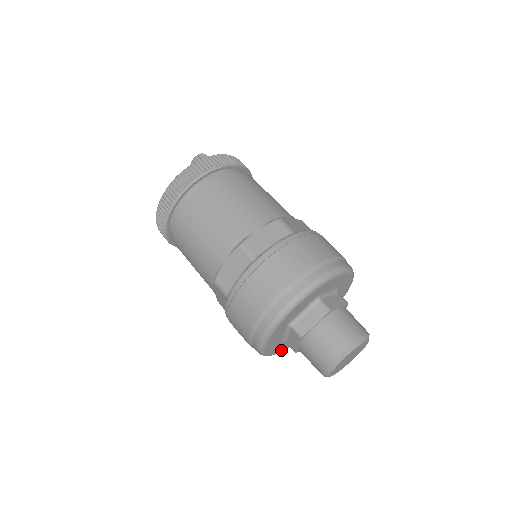
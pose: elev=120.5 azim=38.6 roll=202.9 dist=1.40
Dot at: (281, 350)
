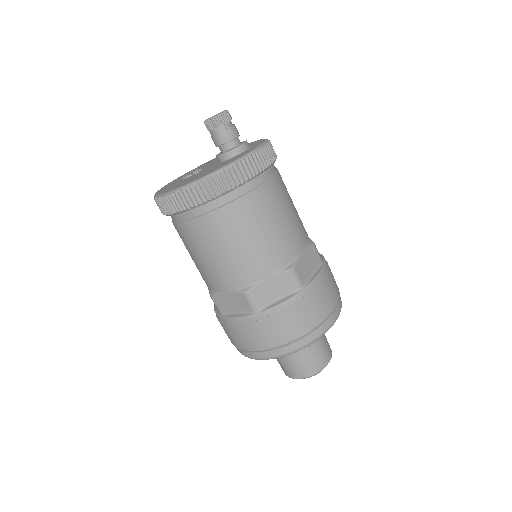
Dot at: occluded
